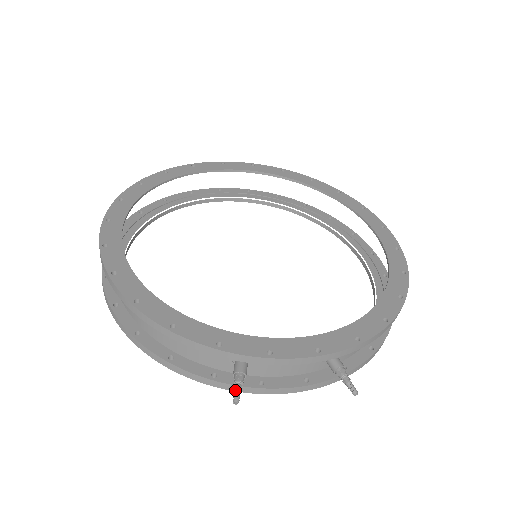
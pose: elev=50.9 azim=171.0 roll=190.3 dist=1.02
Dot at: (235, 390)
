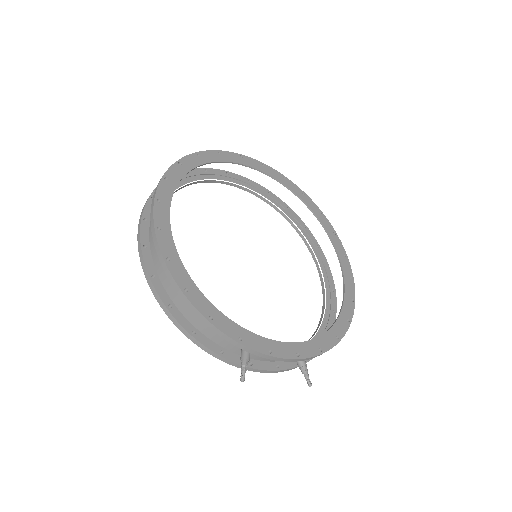
Dot at: (243, 372)
